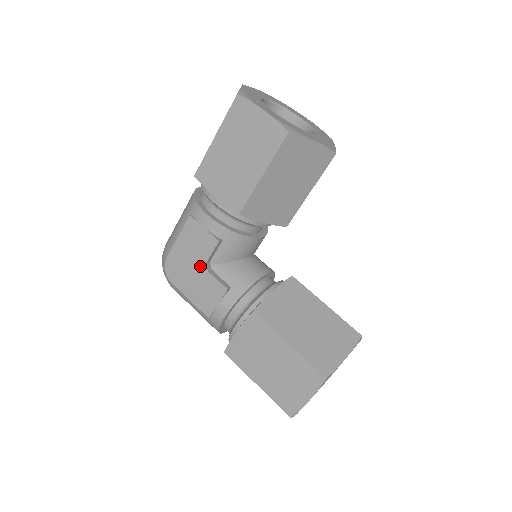
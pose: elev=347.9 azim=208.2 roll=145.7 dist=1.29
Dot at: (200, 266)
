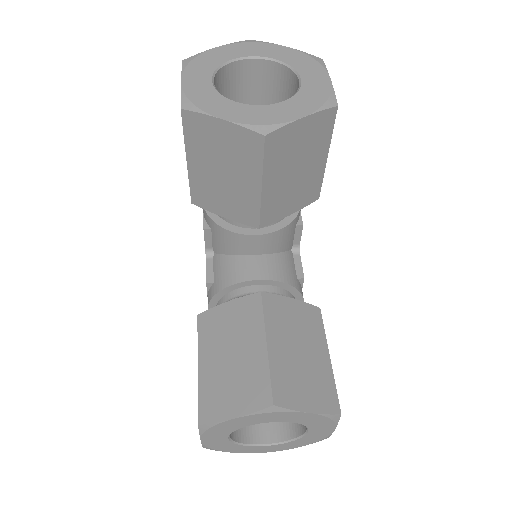
Dot at: occluded
